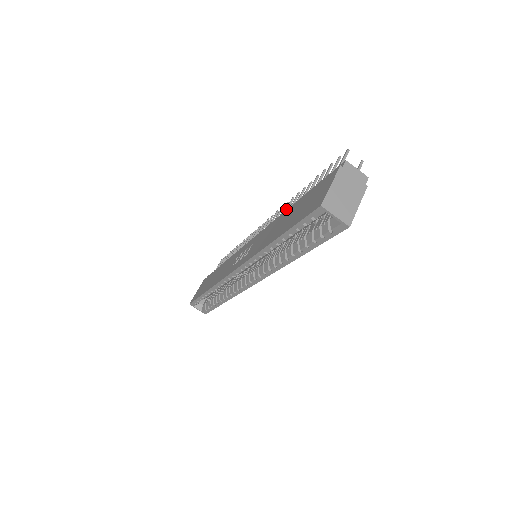
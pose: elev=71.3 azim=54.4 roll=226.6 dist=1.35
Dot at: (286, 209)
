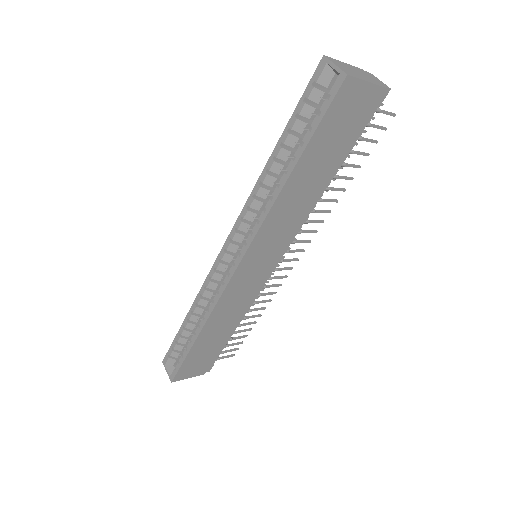
Dot at: occluded
